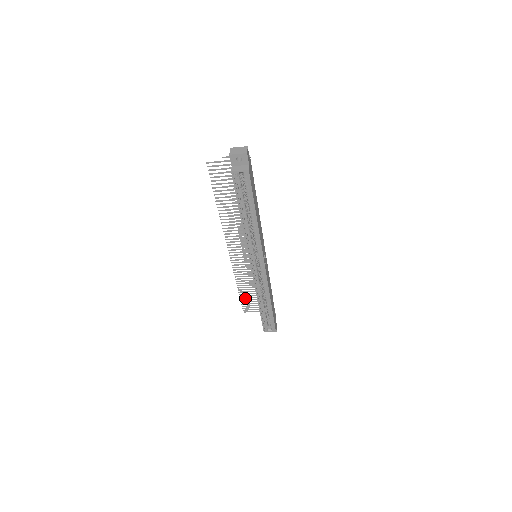
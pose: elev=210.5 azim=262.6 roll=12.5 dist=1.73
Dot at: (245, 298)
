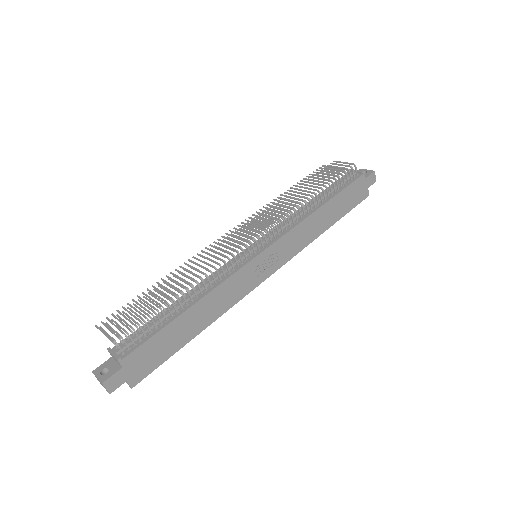
Dot at: occluded
